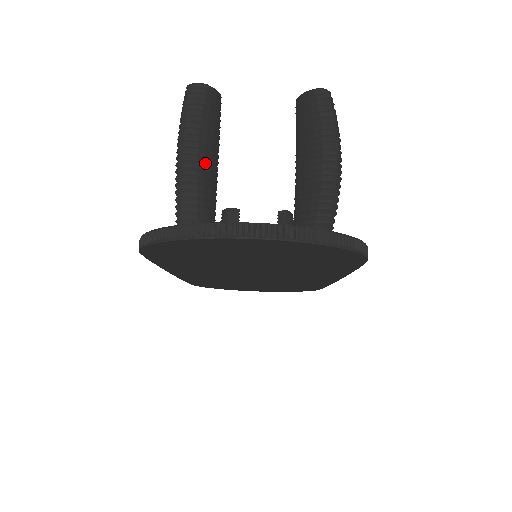
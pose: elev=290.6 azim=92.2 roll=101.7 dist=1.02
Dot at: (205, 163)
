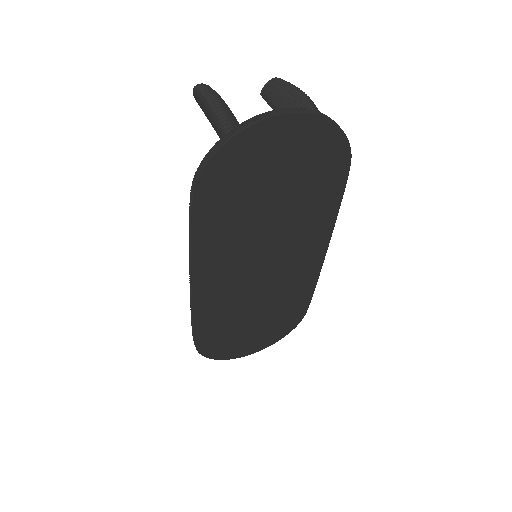
Dot at: (228, 110)
